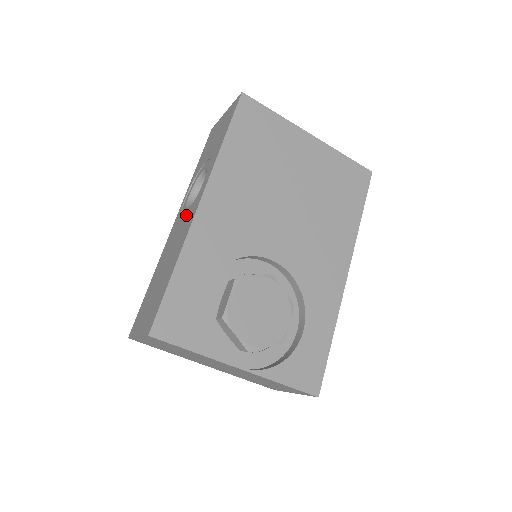
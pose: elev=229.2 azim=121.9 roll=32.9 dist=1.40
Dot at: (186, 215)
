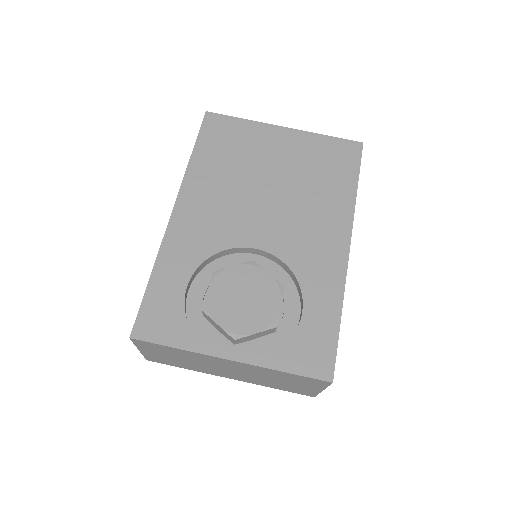
Dot at: occluded
